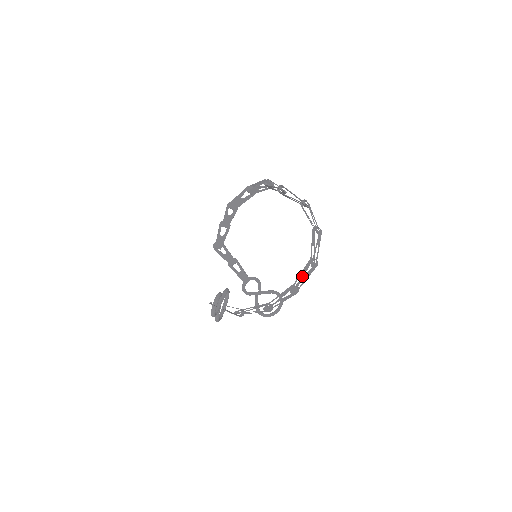
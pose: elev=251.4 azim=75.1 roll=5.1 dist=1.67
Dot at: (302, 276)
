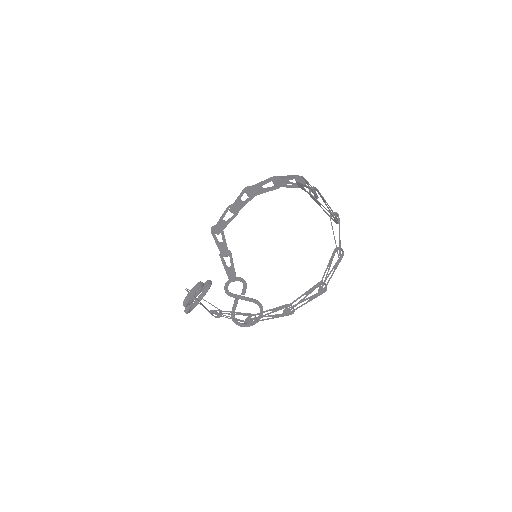
Dot at: occluded
